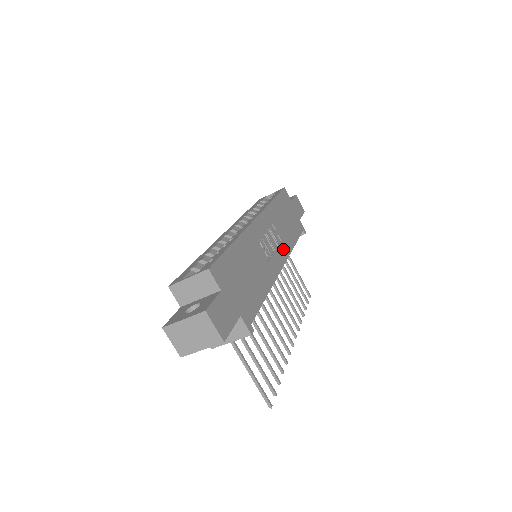
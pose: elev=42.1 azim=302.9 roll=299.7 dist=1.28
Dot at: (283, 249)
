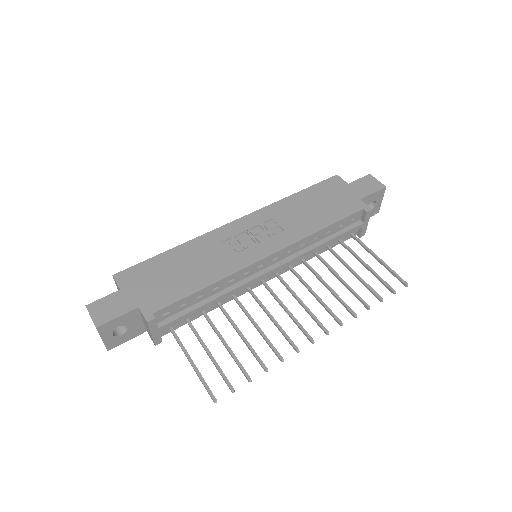
Dot at: (282, 239)
